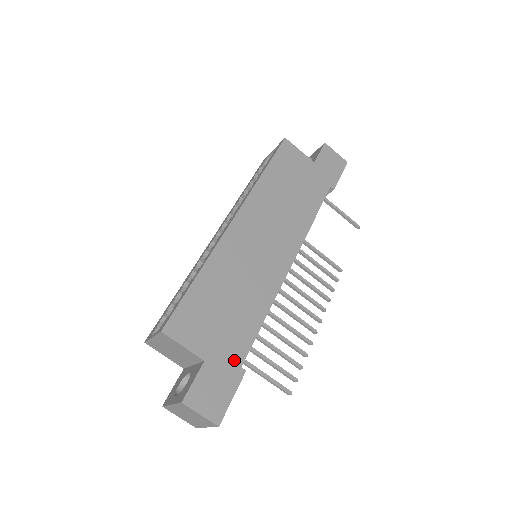
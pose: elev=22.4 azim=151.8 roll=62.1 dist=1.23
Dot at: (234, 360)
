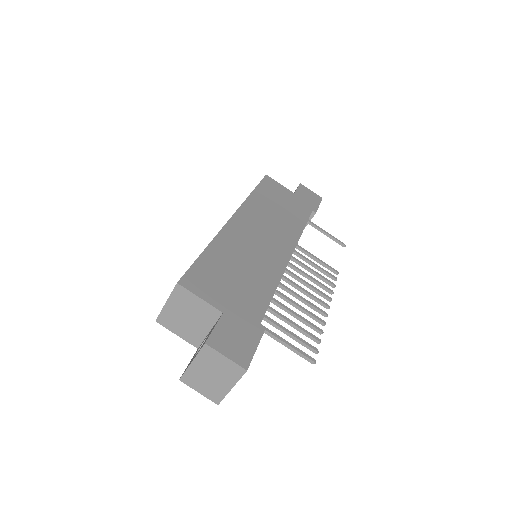
Dot at: (252, 317)
